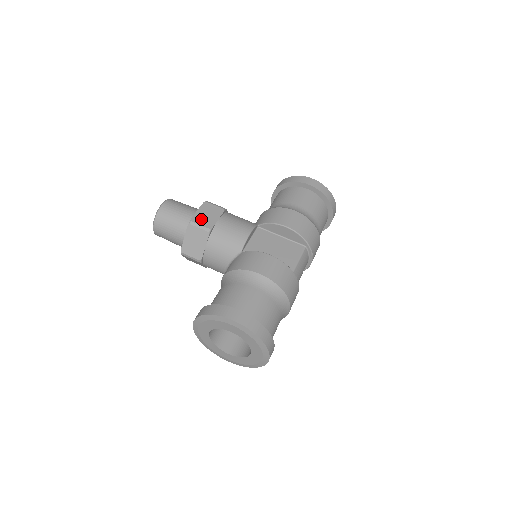
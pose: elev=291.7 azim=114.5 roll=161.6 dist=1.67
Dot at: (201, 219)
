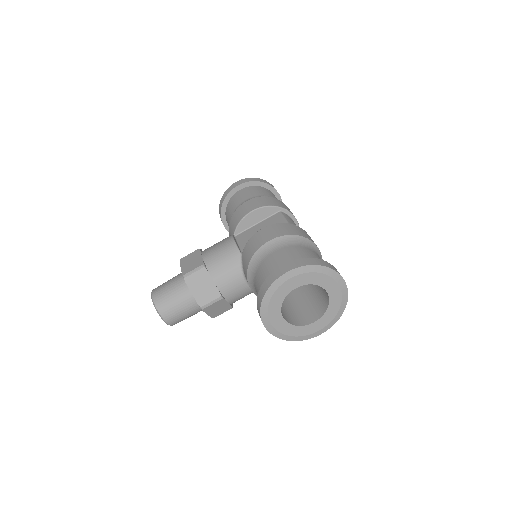
Dot at: (189, 267)
